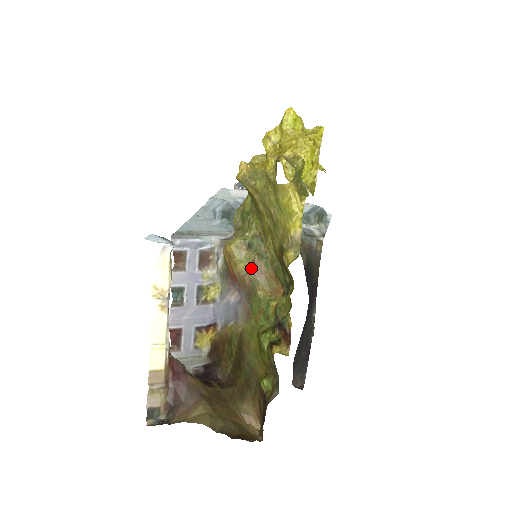
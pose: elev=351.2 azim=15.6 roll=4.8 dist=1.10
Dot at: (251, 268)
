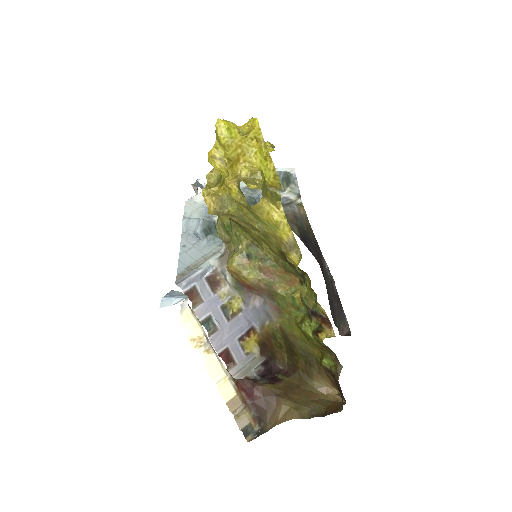
Dot at: (261, 275)
